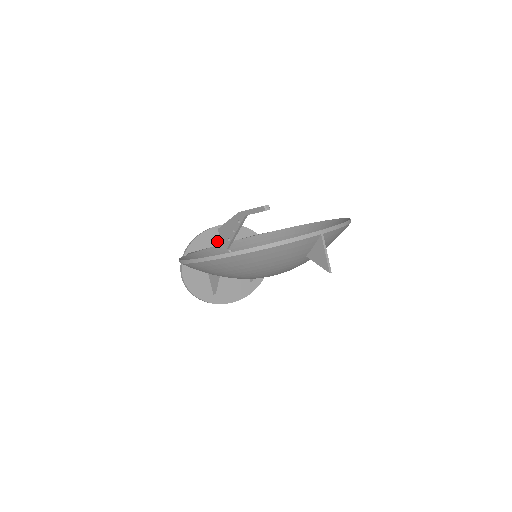
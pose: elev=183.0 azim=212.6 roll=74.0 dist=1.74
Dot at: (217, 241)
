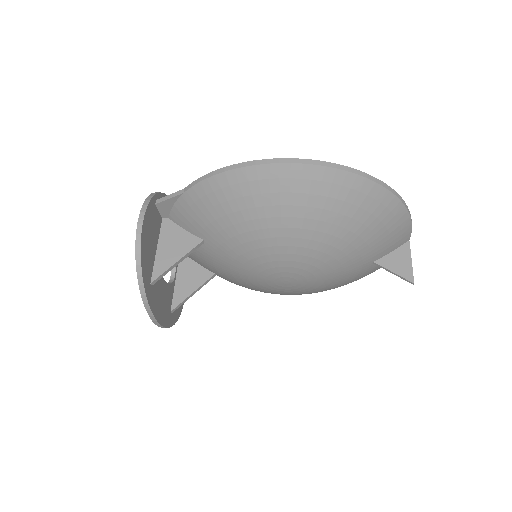
Dot at: occluded
